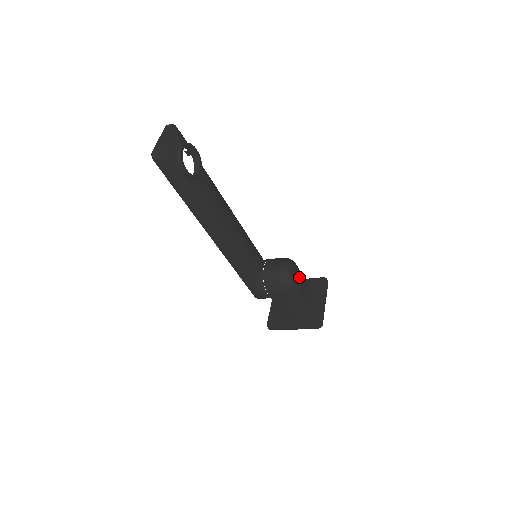
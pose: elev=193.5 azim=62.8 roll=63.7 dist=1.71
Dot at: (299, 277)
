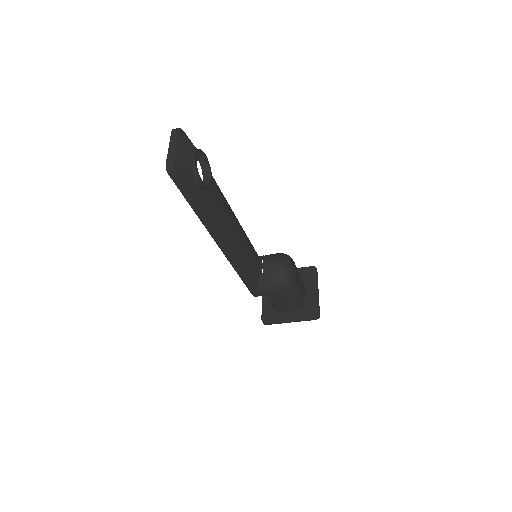
Dot at: (296, 272)
